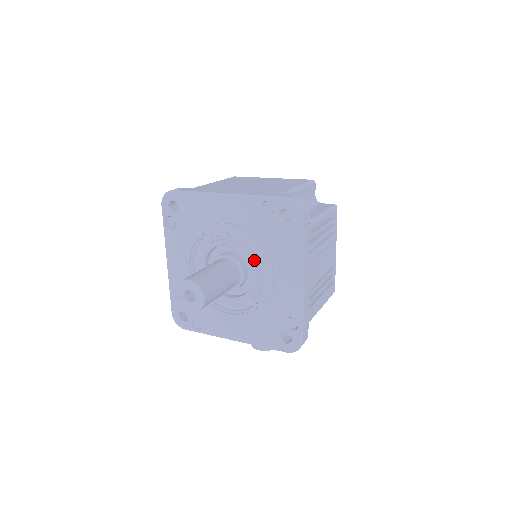
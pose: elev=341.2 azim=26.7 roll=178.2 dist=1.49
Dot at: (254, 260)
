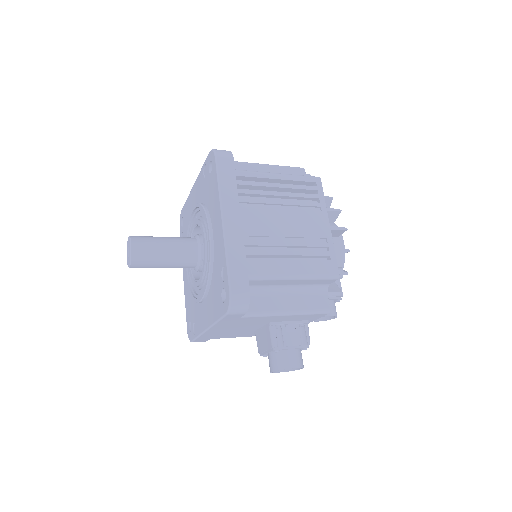
Dot at: (204, 226)
